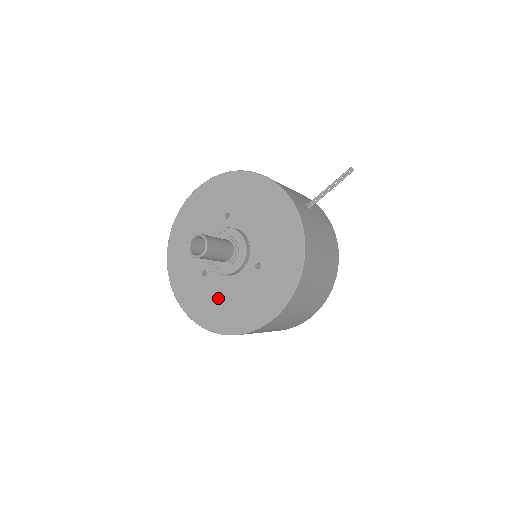
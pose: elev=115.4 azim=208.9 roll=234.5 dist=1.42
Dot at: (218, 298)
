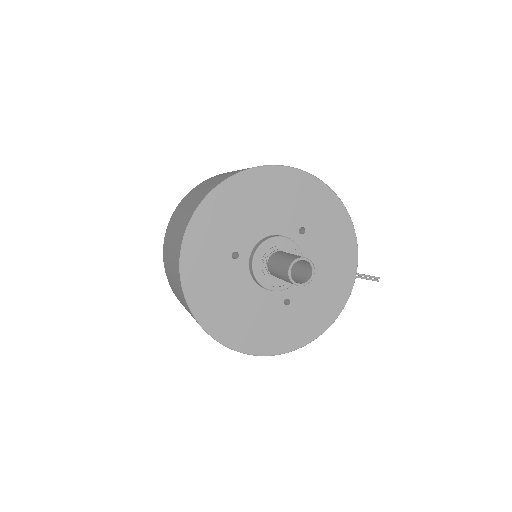
Dot at: (228, 292)
